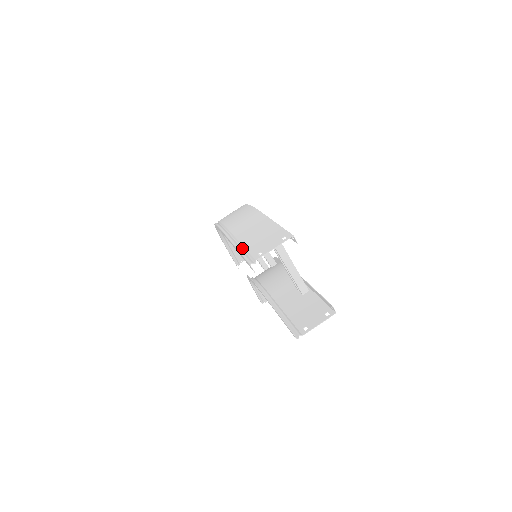
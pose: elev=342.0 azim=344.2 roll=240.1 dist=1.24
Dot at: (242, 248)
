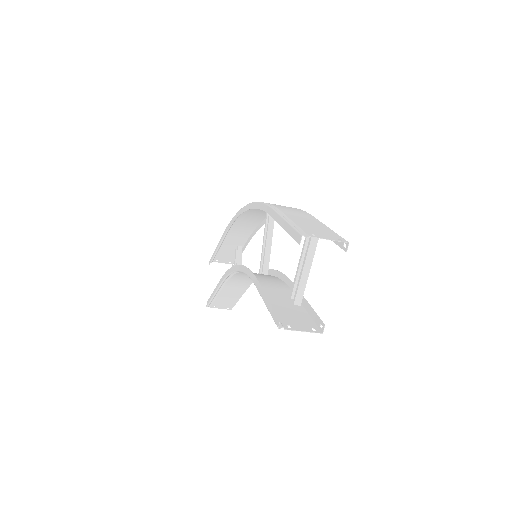
Dot at: (292, 224)
